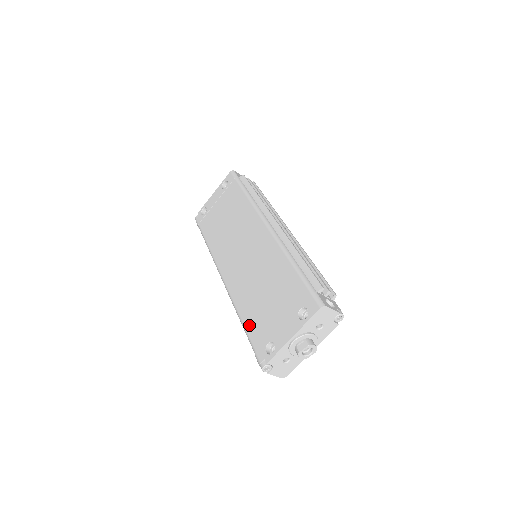
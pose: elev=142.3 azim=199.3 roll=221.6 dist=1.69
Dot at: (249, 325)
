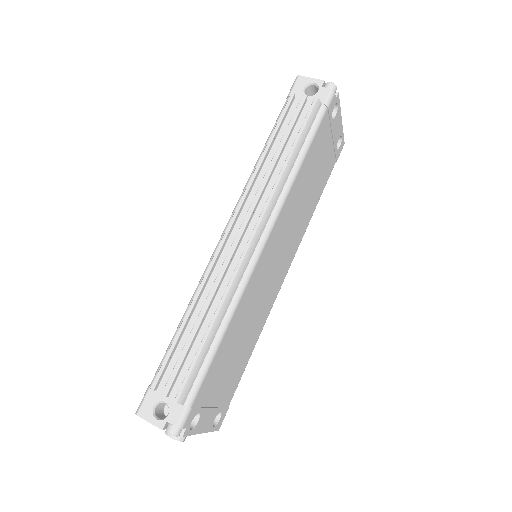
Dot at: occluded
